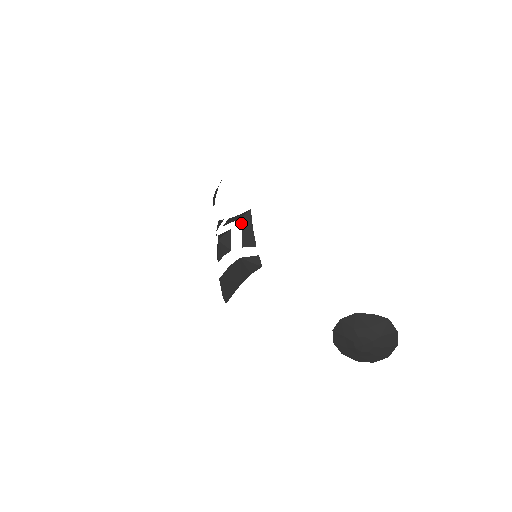
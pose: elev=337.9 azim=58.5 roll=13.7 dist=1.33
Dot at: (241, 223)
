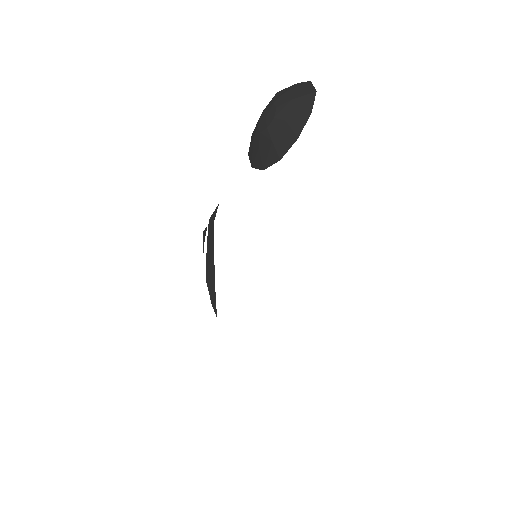
Dot at: occluded
